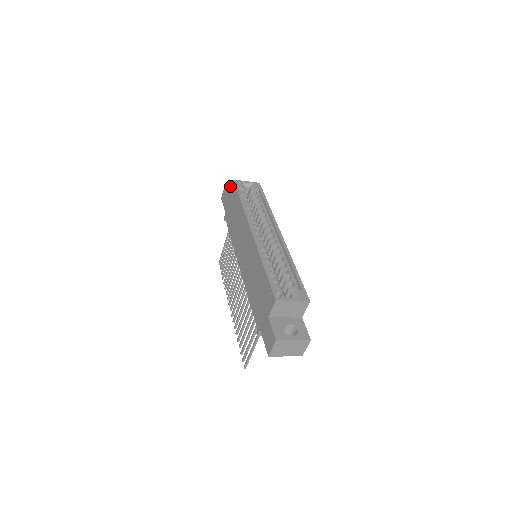
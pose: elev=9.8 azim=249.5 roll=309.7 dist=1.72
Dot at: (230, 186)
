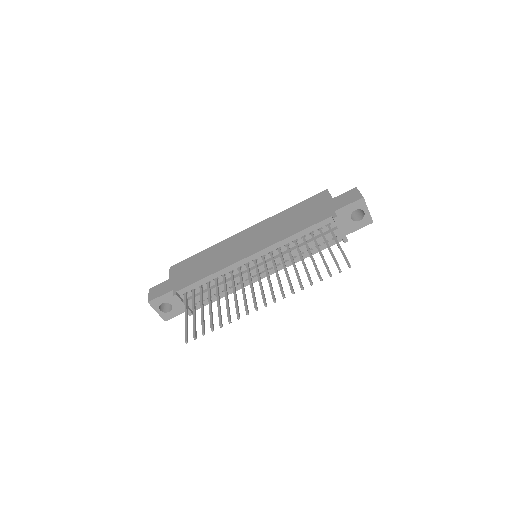
Dot at: occluded
